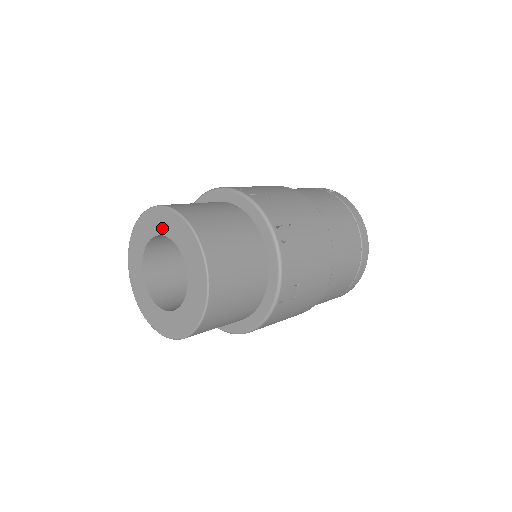
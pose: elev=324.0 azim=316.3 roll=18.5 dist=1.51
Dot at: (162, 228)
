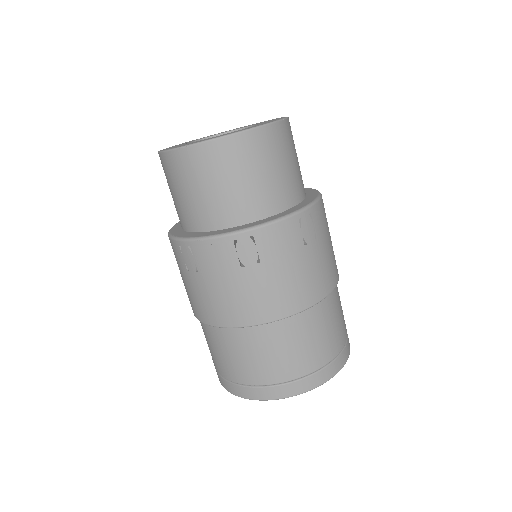
Dot at: occluded
